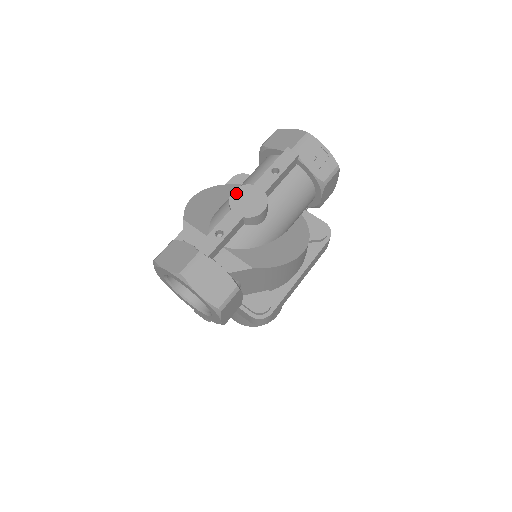
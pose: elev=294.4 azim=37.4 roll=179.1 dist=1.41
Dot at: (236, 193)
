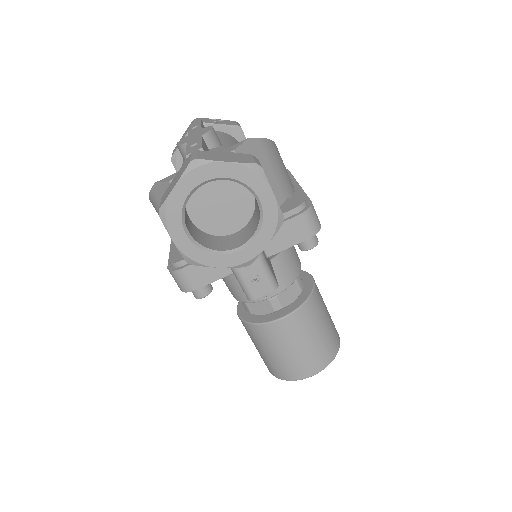
Dot at: (180, 142)
